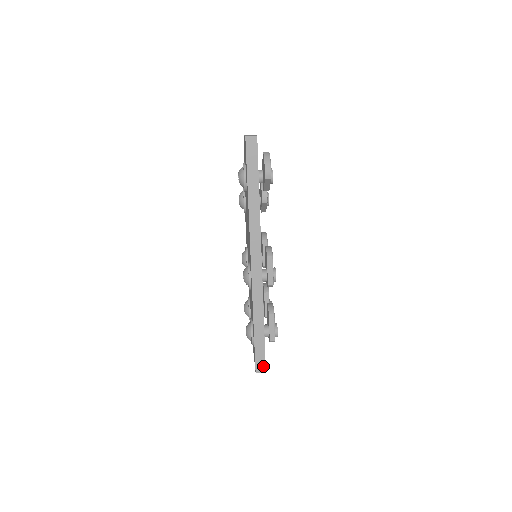
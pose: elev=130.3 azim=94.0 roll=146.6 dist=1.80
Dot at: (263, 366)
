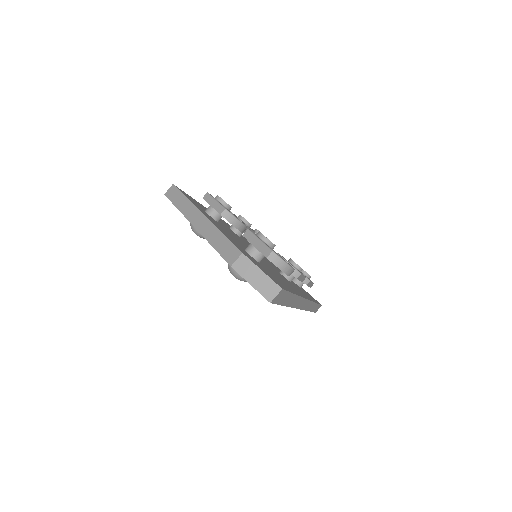
Dot at: occluded
